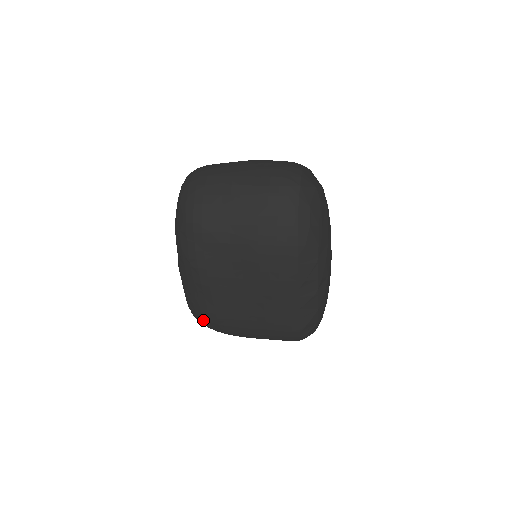
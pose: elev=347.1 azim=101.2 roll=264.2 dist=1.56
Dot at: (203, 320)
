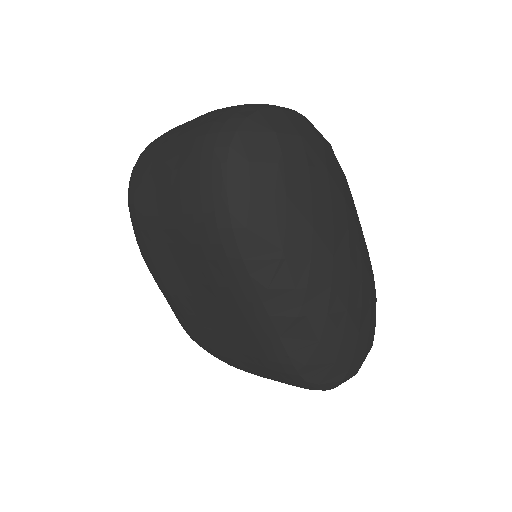
Dot at: occluded
